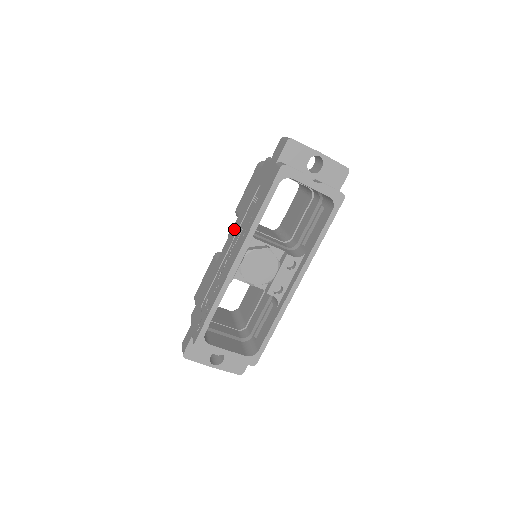
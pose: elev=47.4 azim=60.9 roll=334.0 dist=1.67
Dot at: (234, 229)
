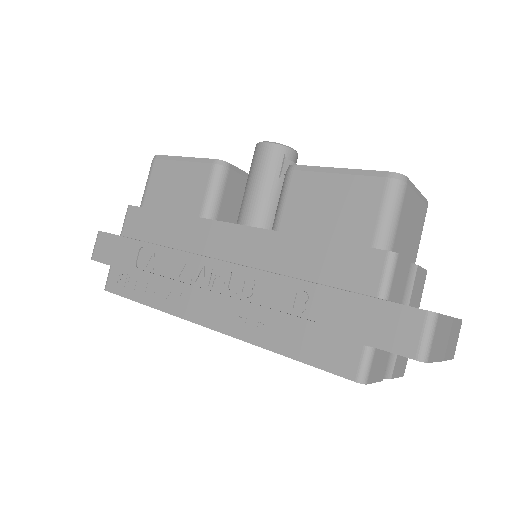
Dot at: (250, 241)
